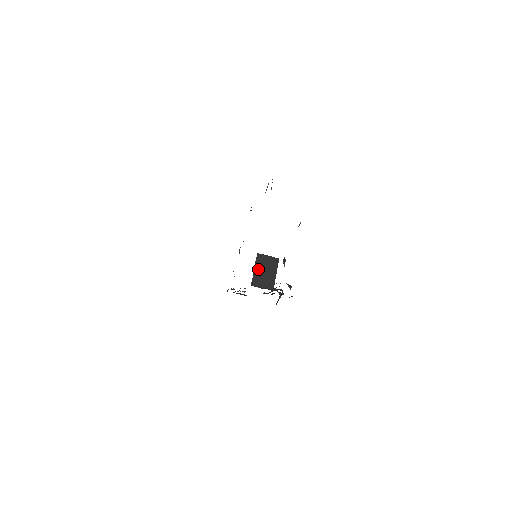
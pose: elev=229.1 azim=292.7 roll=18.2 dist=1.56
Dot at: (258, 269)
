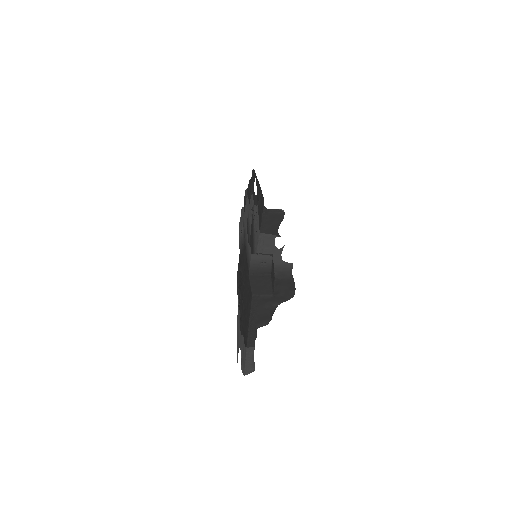
Dot at: (254, 285)
